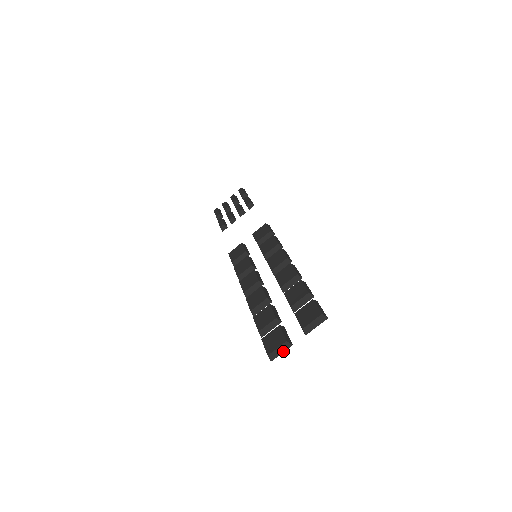
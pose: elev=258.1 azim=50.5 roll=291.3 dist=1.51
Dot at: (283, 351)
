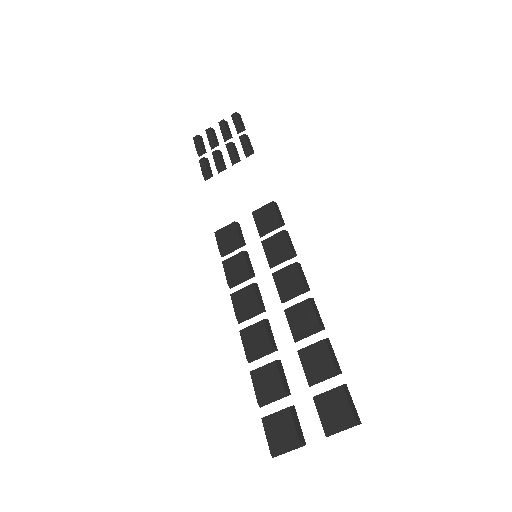
Dot at: occluded
